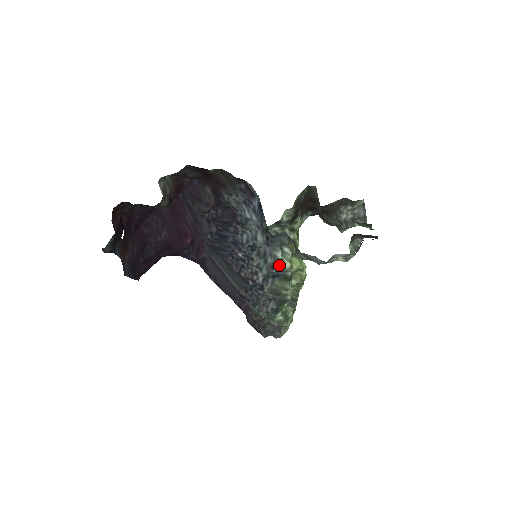
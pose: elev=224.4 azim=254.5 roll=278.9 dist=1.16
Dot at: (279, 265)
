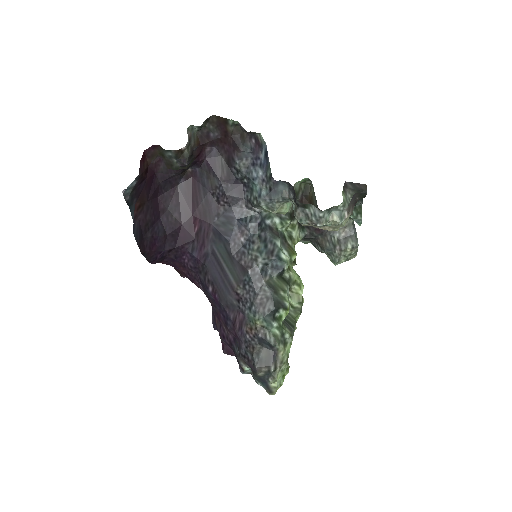
Dot at: (278, 253)
